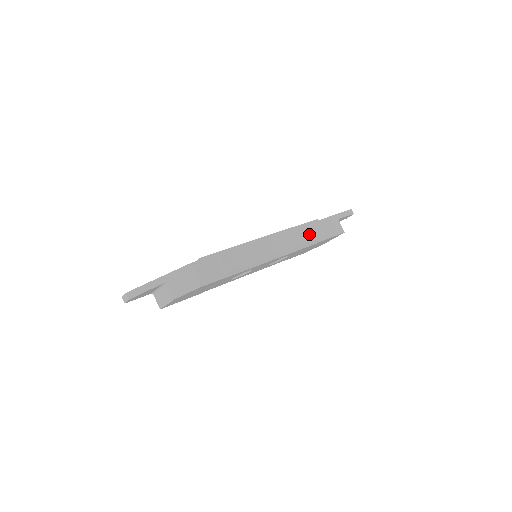
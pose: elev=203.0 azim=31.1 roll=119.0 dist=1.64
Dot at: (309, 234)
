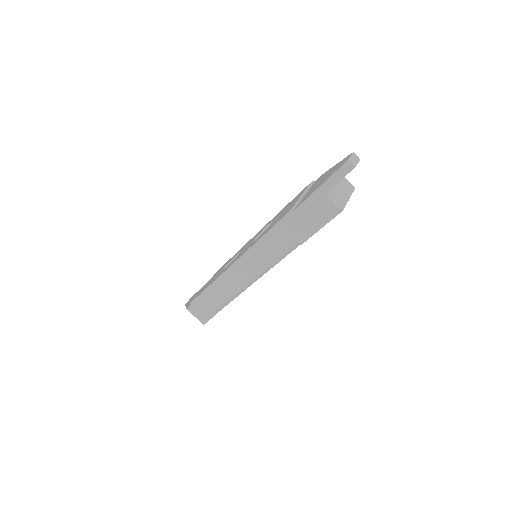
Dot at: (284, 239)
